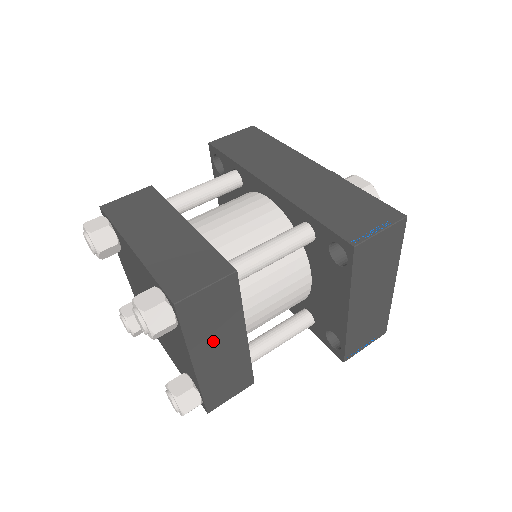
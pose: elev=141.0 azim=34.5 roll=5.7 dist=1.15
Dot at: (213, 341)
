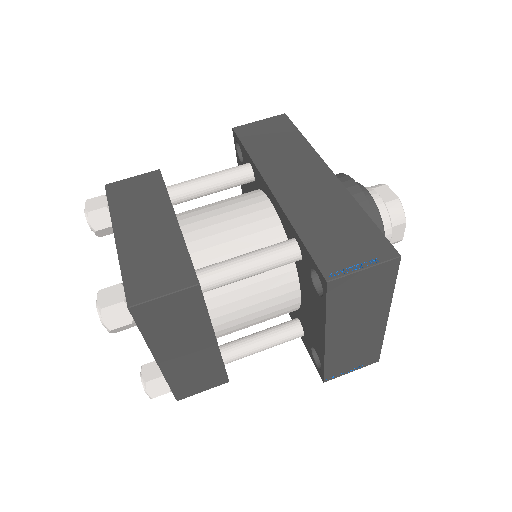
Dot at: (177, 342)
